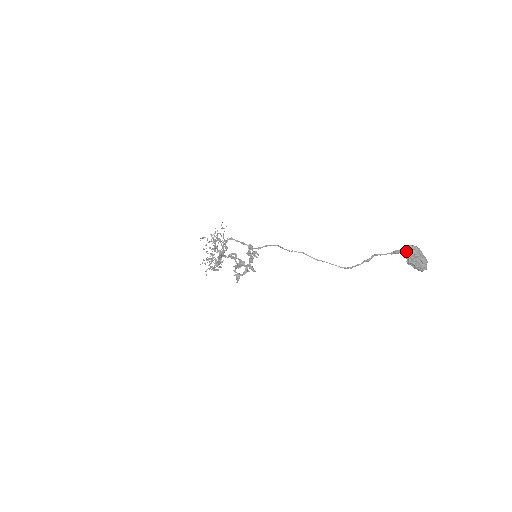
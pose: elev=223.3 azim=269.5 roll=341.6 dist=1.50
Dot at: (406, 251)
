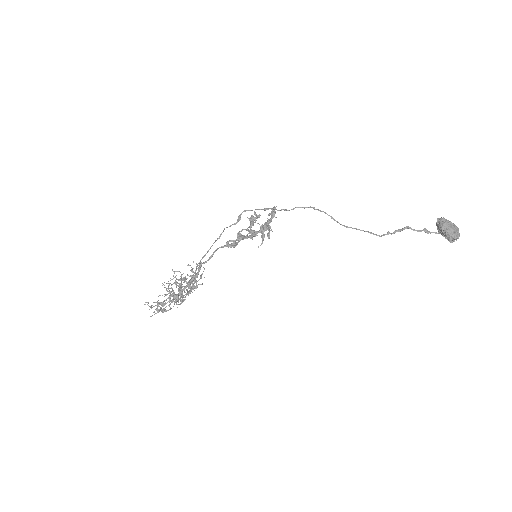
Dot at: (438, 218)
